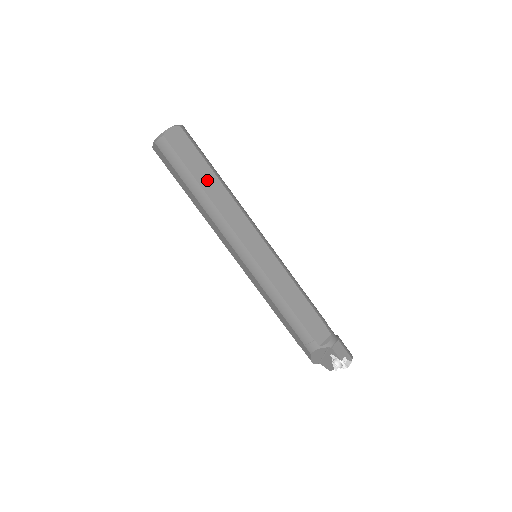
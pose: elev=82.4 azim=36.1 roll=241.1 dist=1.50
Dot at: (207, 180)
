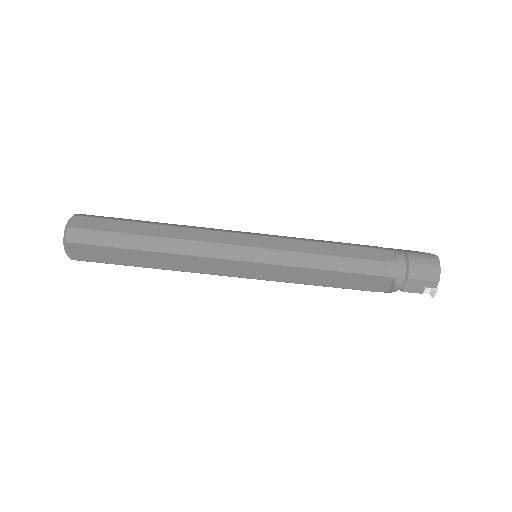
Dot at: (142, 260)
